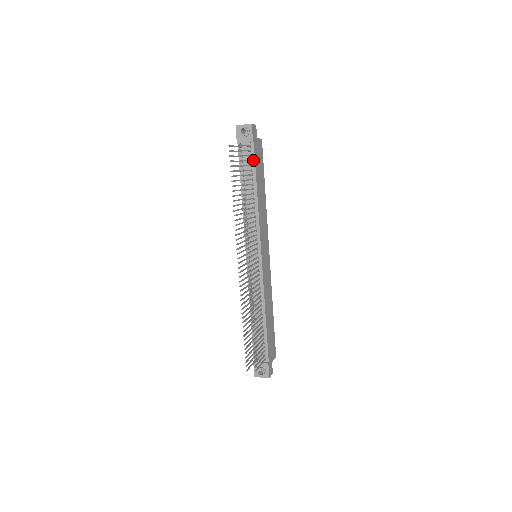
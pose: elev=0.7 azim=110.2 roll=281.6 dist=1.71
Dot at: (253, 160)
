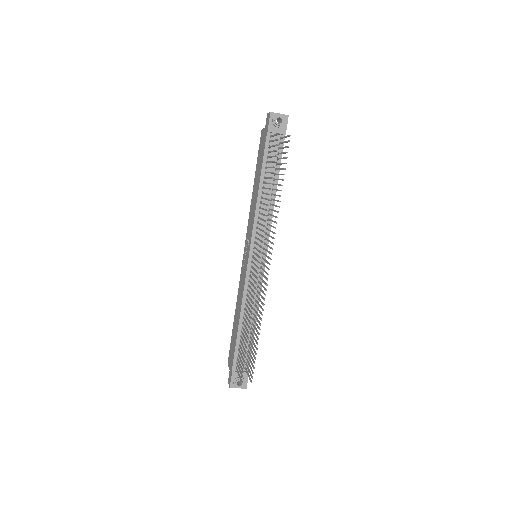
Dot at: (280, 154)
